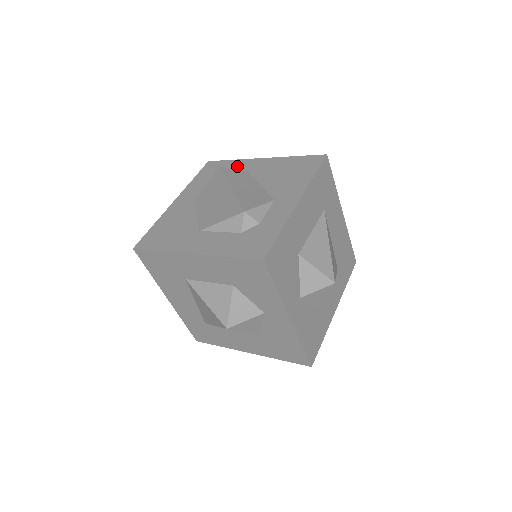
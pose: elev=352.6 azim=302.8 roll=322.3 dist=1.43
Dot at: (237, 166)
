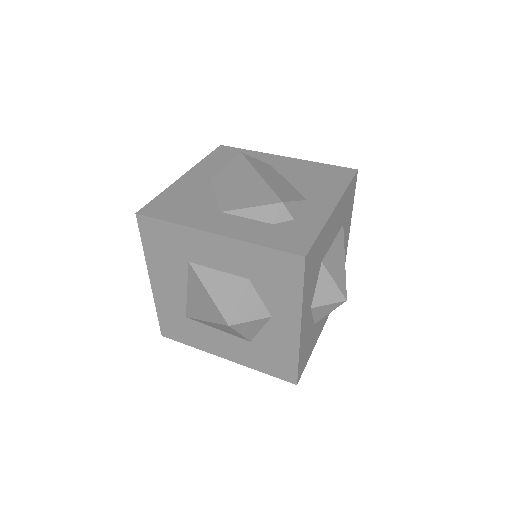
Dot at: (257, 157)
